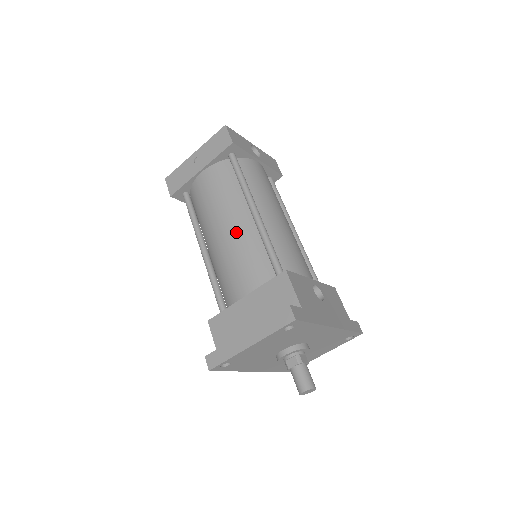
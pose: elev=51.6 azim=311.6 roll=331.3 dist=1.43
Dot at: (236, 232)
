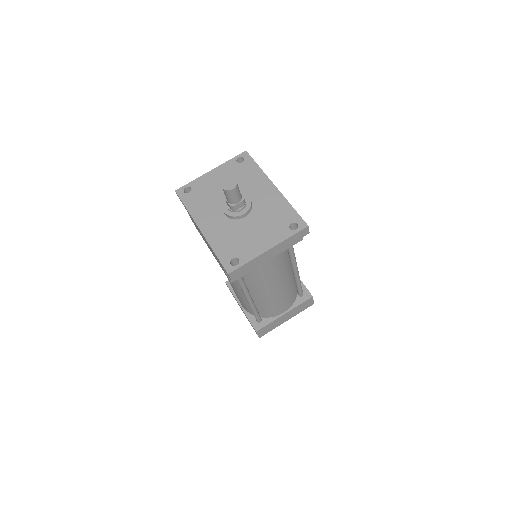
Dot at: occluded
